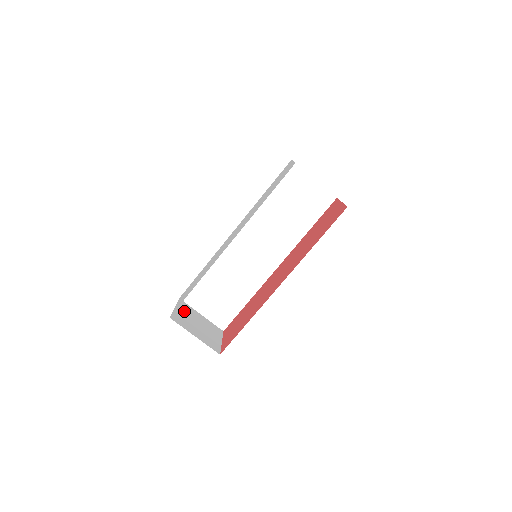
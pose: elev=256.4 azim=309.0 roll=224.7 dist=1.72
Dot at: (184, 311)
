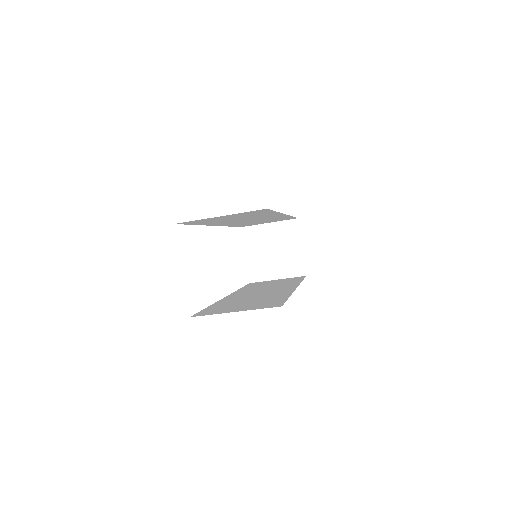
Dot at: (254, 247)
